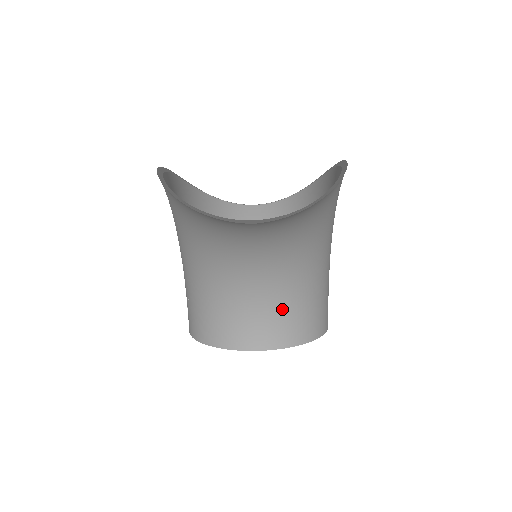
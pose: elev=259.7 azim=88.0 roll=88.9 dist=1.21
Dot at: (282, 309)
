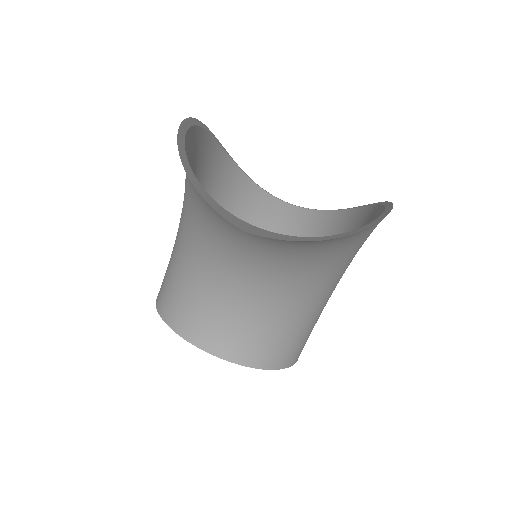
Dot at: (253, 325)
